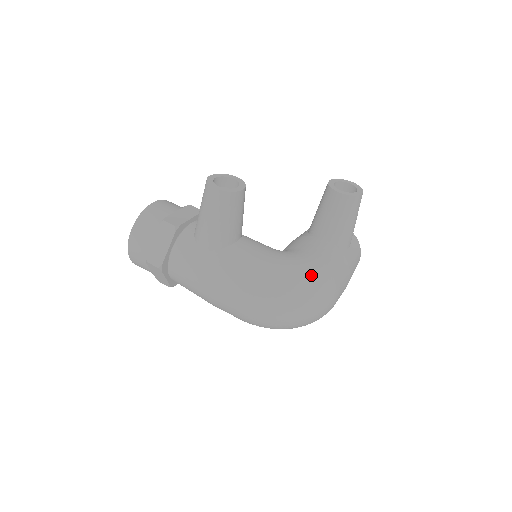
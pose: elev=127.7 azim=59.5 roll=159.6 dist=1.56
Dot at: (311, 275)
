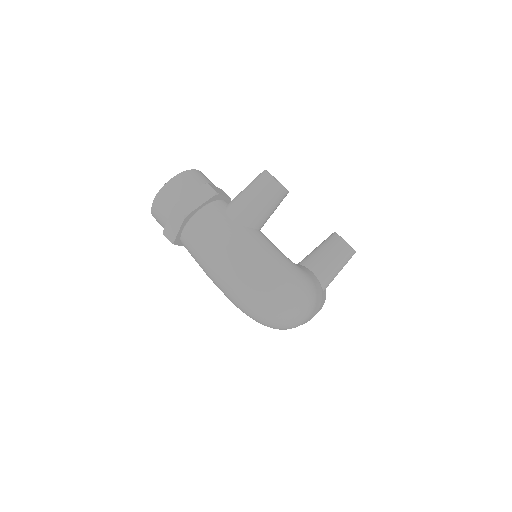
Dot at: (305, 283)
